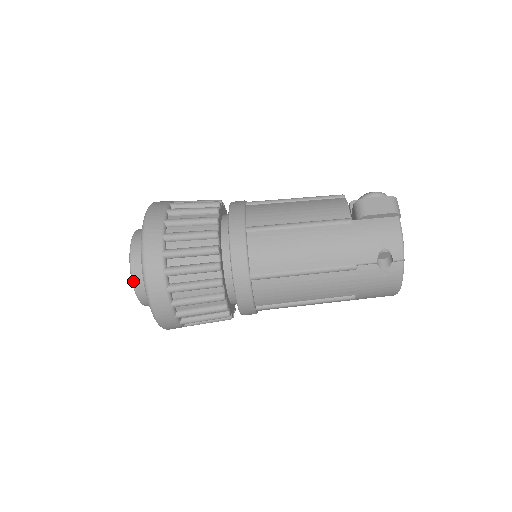
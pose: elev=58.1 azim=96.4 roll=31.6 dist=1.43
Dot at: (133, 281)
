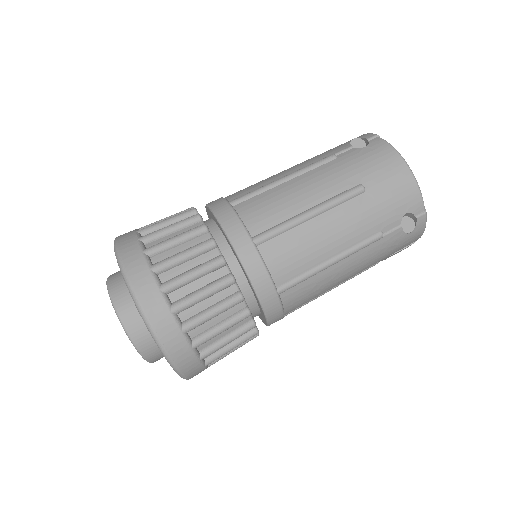
Dot at: (108, 283)
